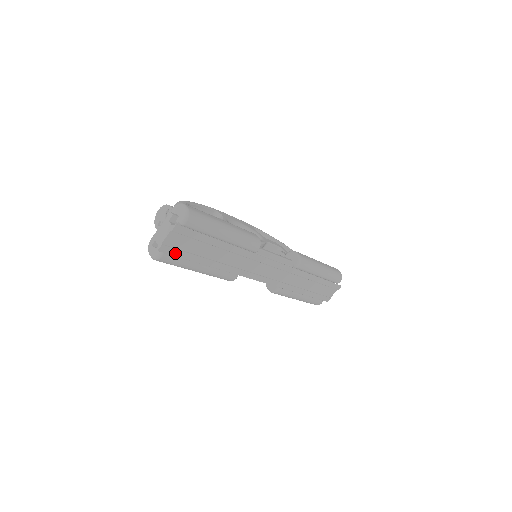
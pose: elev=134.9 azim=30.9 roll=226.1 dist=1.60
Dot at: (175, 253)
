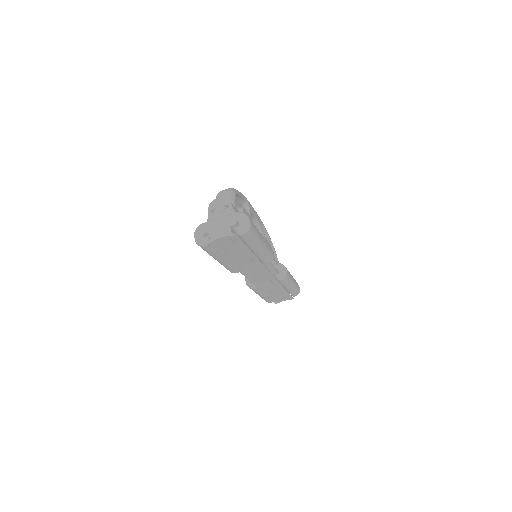
Dot at: (216, 248)
